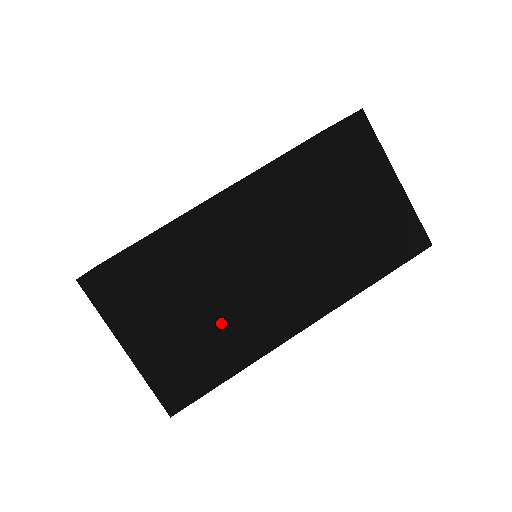
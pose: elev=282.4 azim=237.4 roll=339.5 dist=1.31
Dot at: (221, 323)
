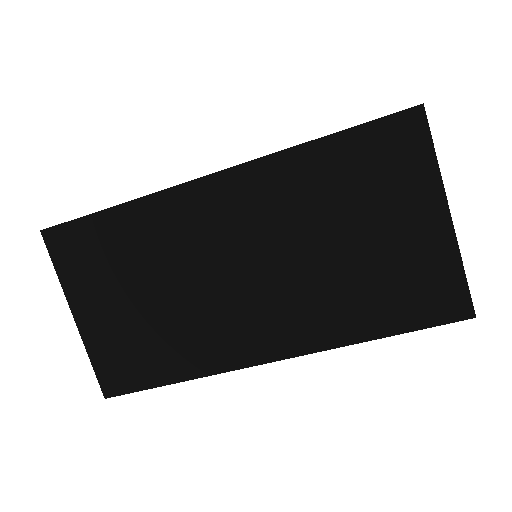
Dot at: (175, 323)
